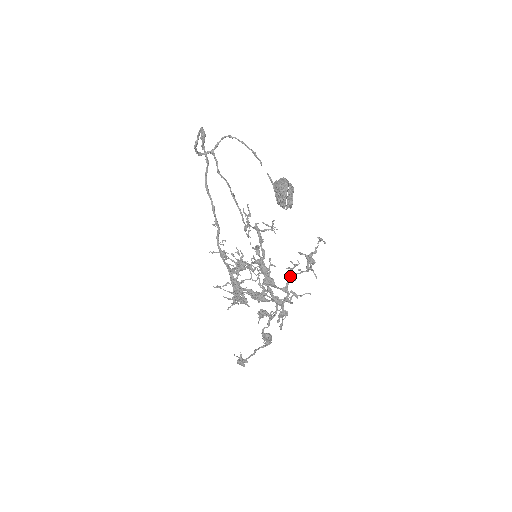
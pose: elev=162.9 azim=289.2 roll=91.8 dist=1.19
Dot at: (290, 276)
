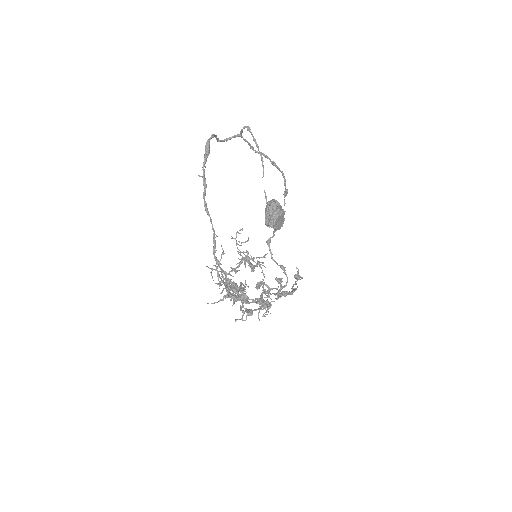
Dot at: (260, 296)
